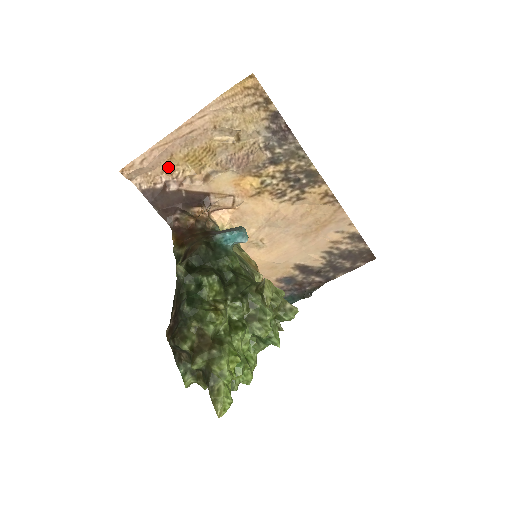
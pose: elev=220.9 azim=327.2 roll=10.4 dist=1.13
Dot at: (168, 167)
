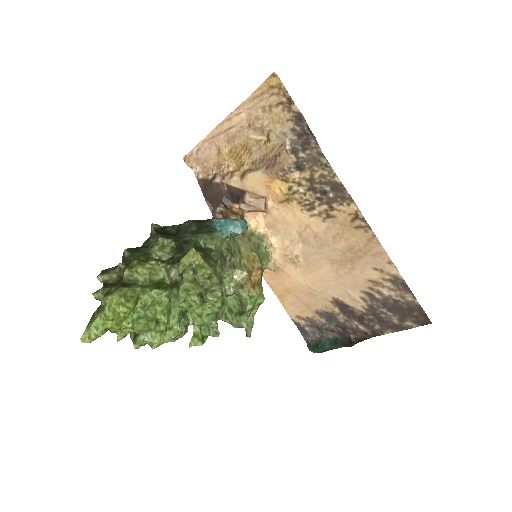
Dot at: (218, 161)
